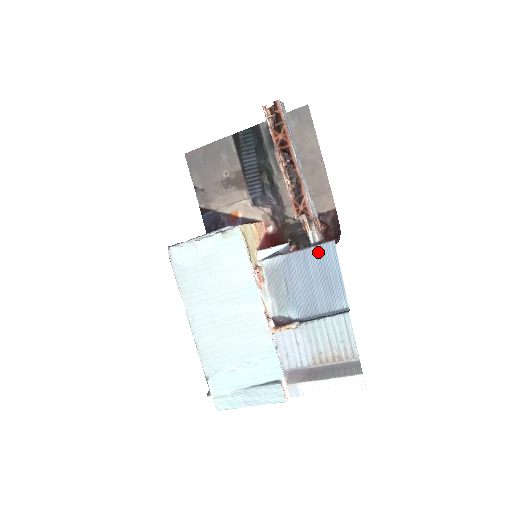
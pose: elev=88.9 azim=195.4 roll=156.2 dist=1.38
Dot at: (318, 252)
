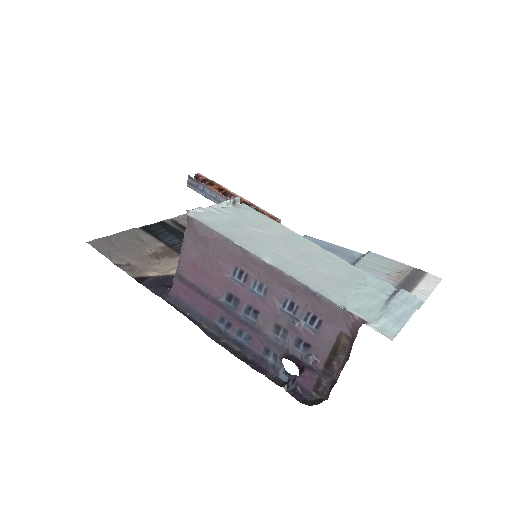
Dot at: occluded
